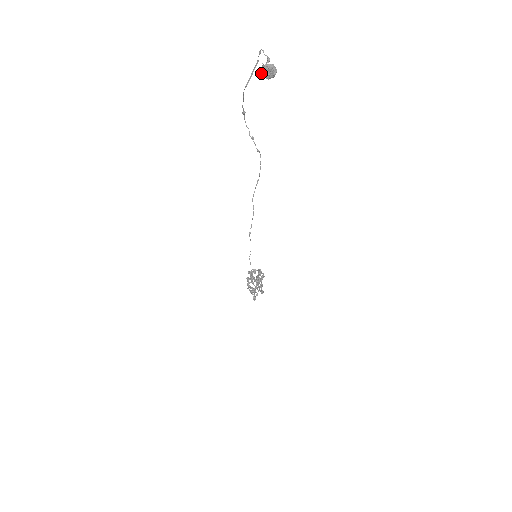
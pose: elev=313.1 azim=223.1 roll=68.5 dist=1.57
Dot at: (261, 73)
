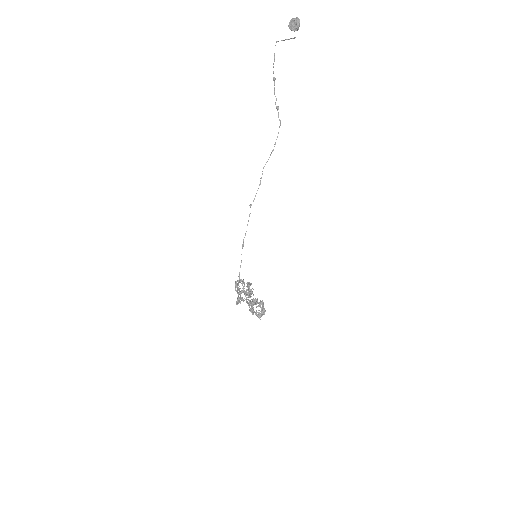
Dot at: (288, 25)
